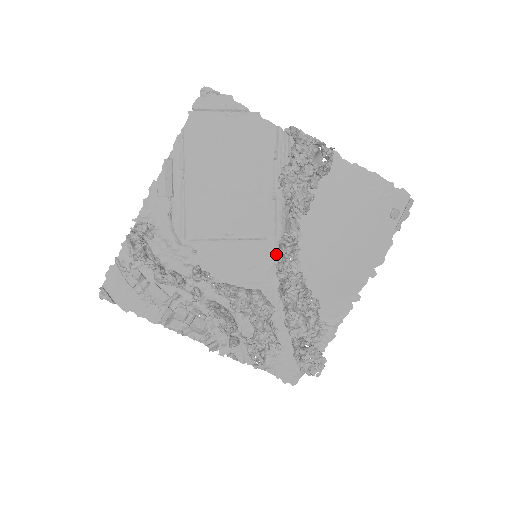
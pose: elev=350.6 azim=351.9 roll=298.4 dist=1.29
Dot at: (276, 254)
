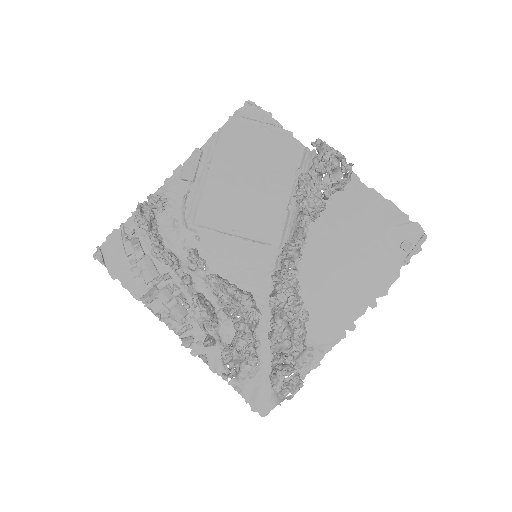
Dot at: (277, 263)
